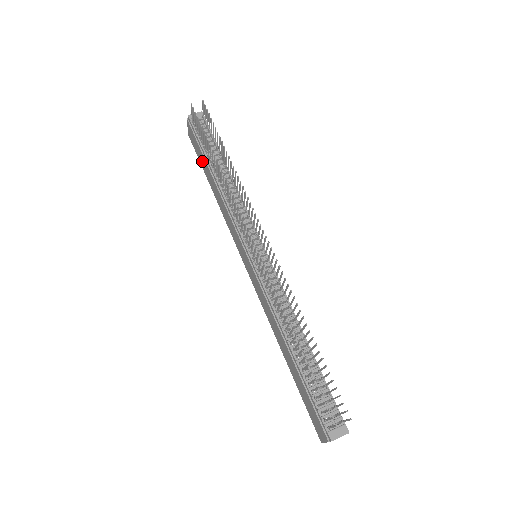
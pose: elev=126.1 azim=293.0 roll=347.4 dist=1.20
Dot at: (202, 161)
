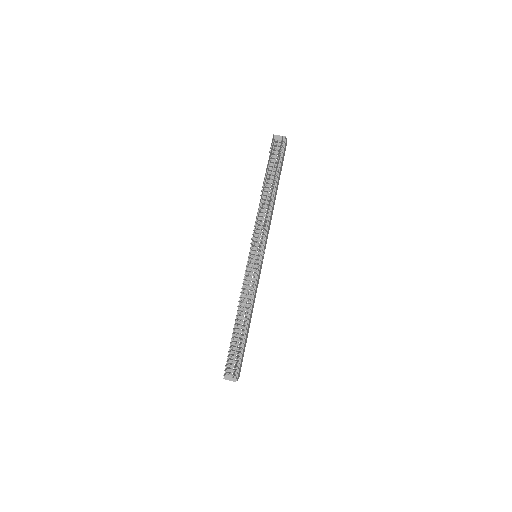
Dot at: occluded
